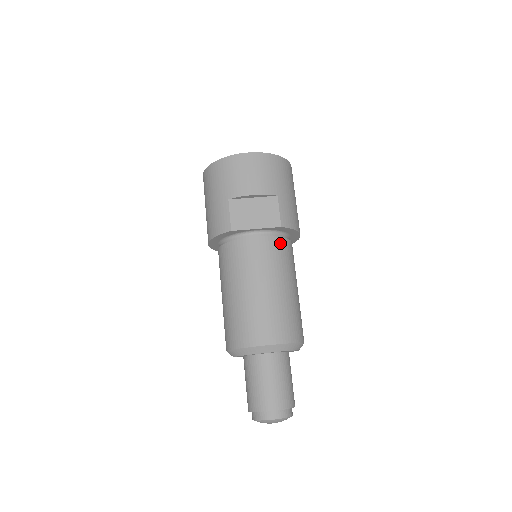
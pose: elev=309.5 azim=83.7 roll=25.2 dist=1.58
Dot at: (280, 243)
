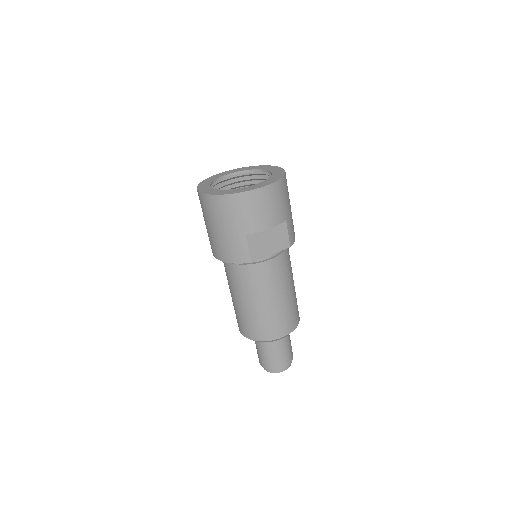
Dot at: (286, 255)
